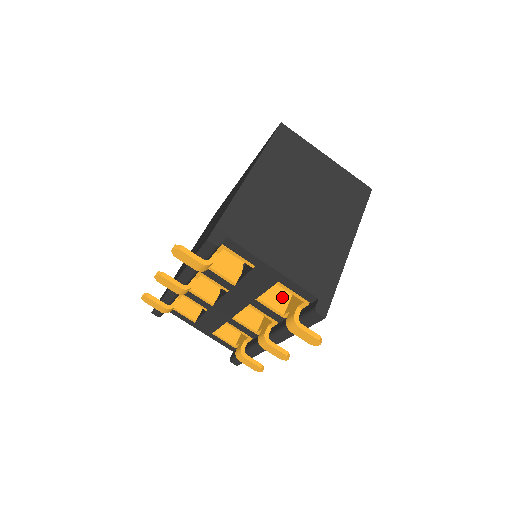
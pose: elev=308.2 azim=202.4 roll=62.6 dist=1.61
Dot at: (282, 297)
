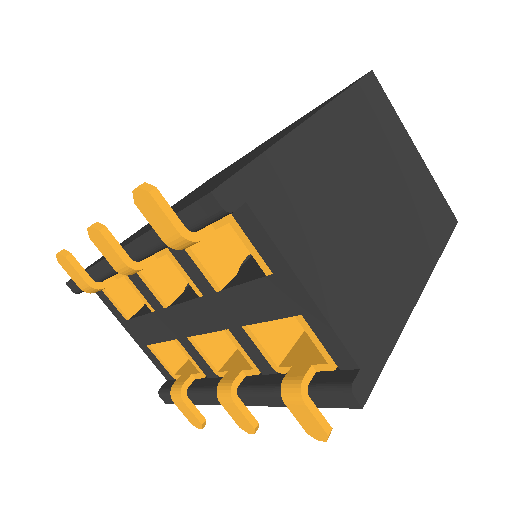
Dot at: (284, 336)
